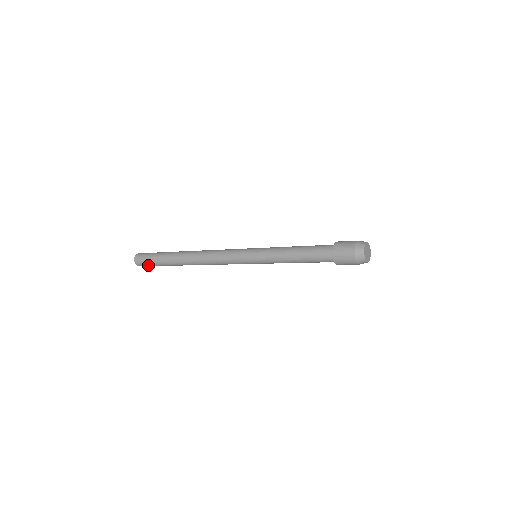
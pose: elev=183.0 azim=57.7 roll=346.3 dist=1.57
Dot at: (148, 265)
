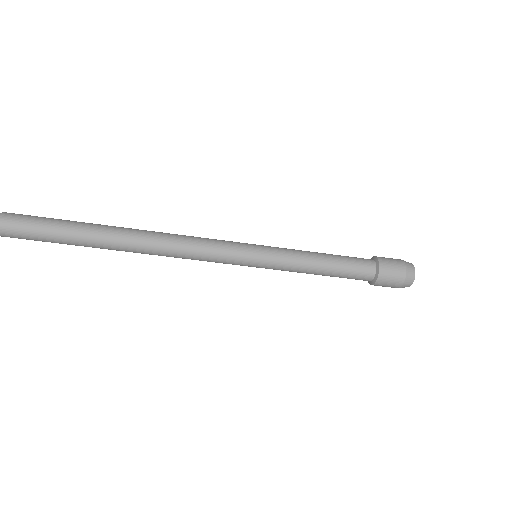
Dot at: (29, 229)
